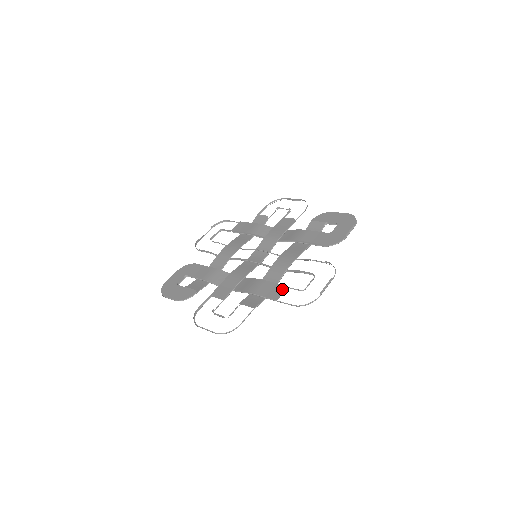
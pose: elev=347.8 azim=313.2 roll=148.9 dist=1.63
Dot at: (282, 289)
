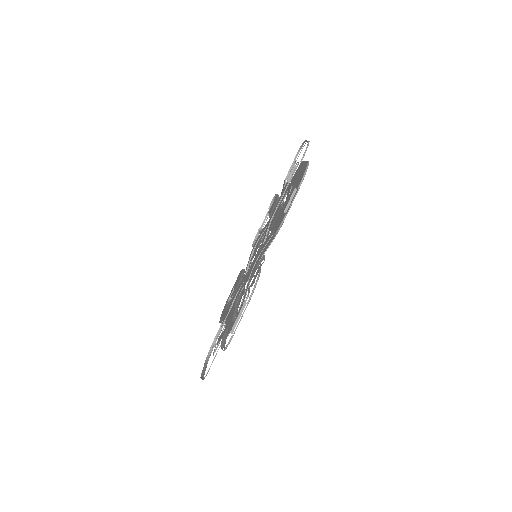
Dot at: (230, 319)
